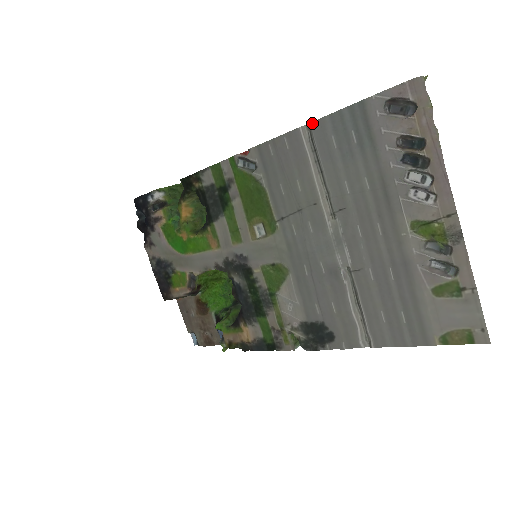
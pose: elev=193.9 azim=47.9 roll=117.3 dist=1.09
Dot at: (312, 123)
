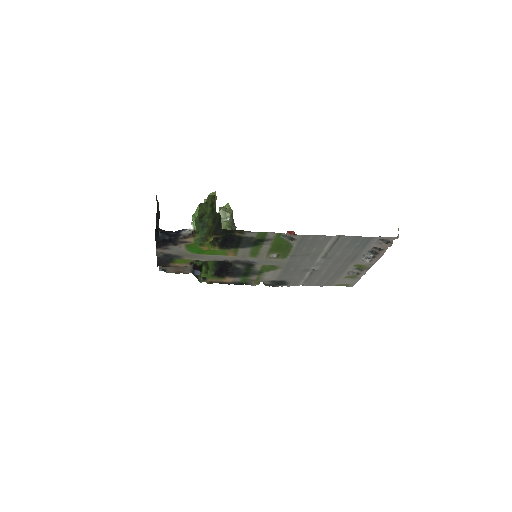
Dot at: (342, 236)
